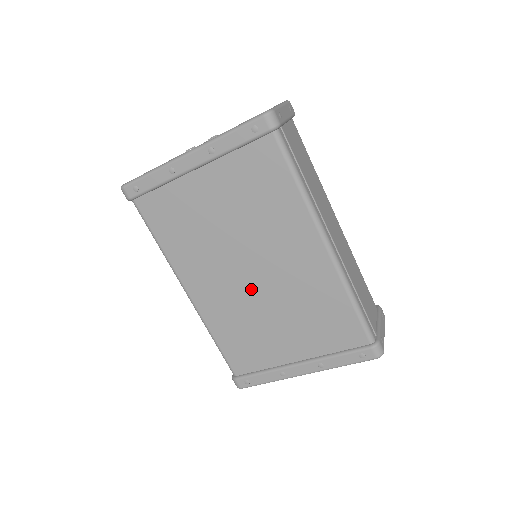
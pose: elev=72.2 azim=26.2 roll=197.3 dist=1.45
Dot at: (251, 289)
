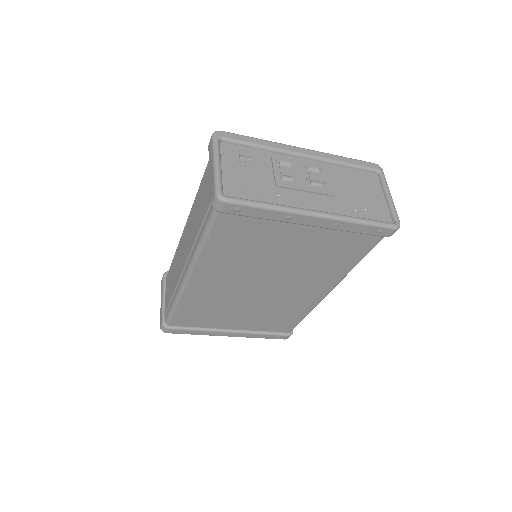
Dot at: (249, 293)
